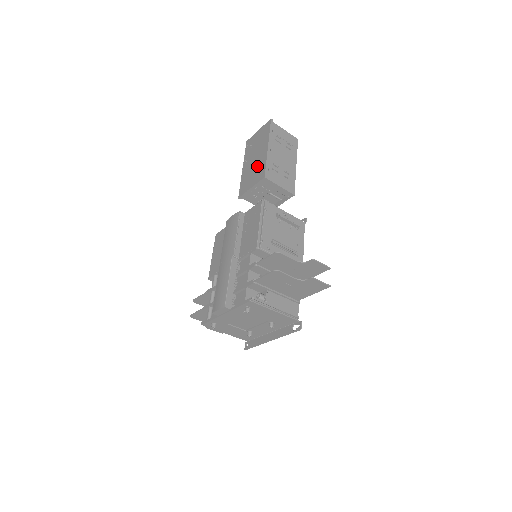
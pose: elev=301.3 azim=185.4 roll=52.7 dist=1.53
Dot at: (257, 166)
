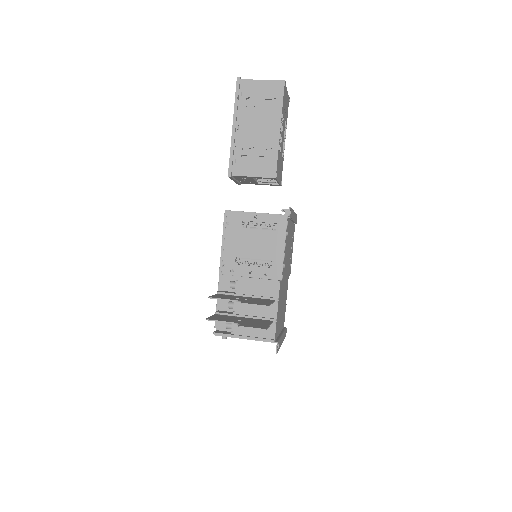
Dot at: occluded
